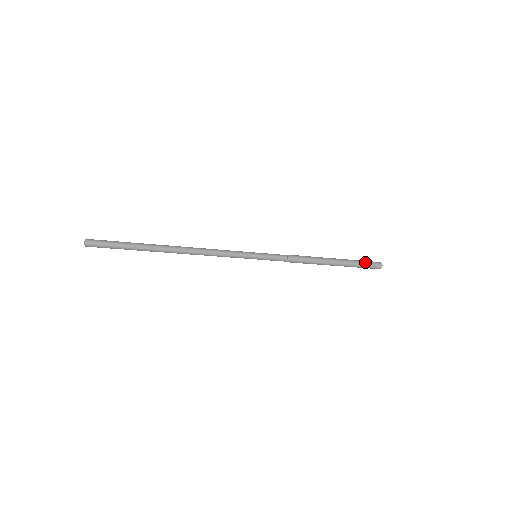
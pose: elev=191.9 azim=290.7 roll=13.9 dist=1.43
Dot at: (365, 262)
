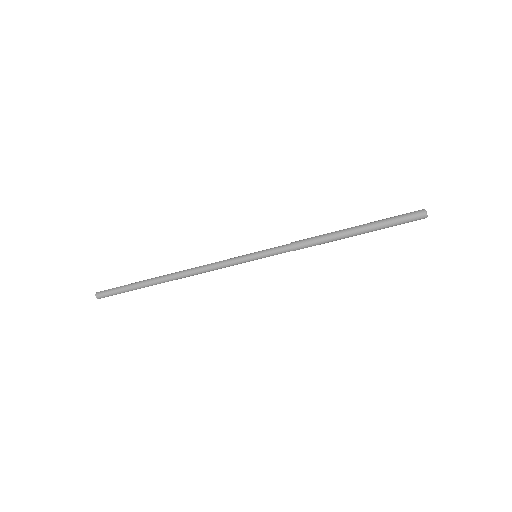
Dot at: (397, 216)
